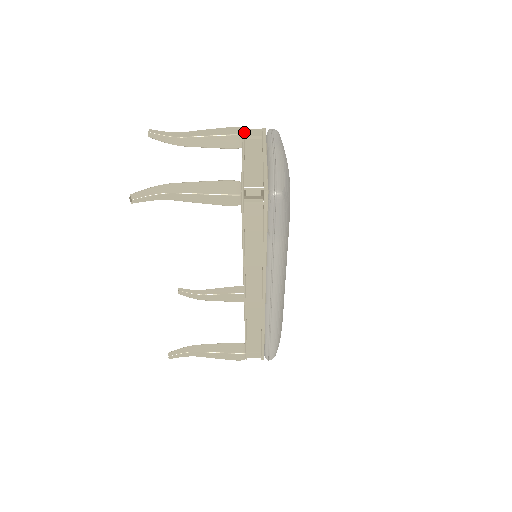
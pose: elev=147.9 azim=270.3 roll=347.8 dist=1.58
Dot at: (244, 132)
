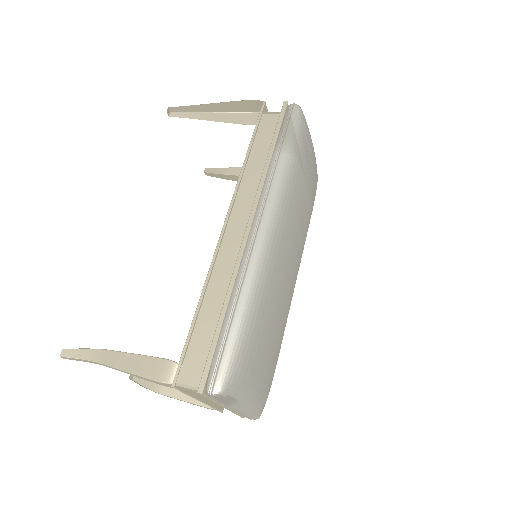
Dot at: occluded
